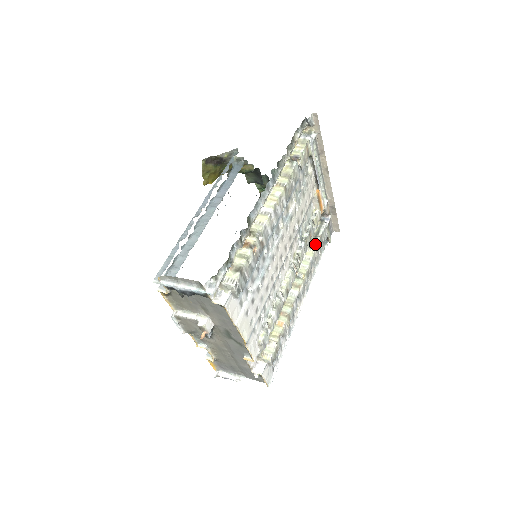
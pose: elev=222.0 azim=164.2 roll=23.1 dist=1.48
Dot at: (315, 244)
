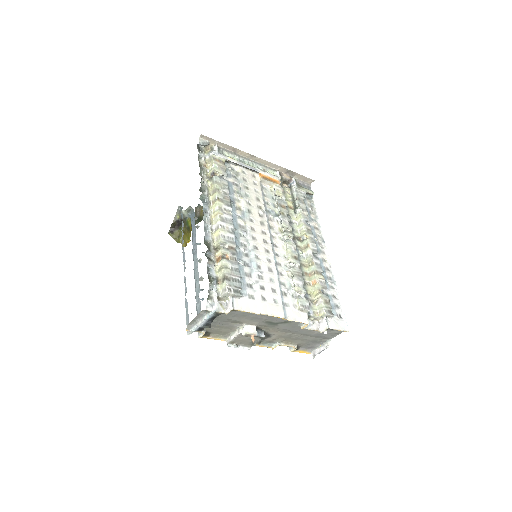
Dot at: (297, 207)
